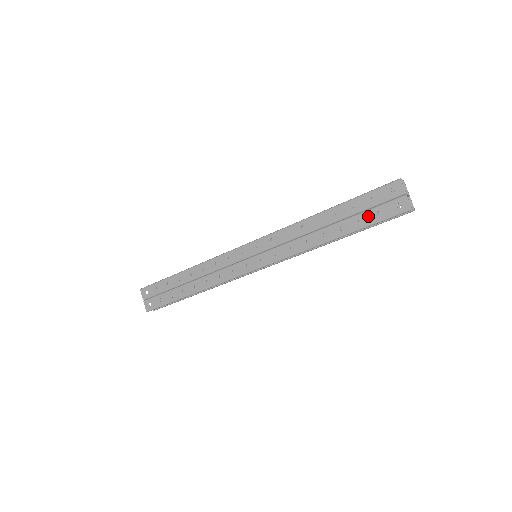
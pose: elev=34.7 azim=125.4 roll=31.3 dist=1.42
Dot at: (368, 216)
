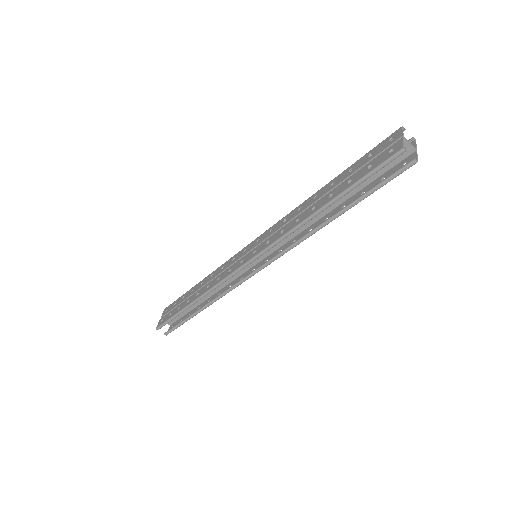
Dot at: (359, 173)
